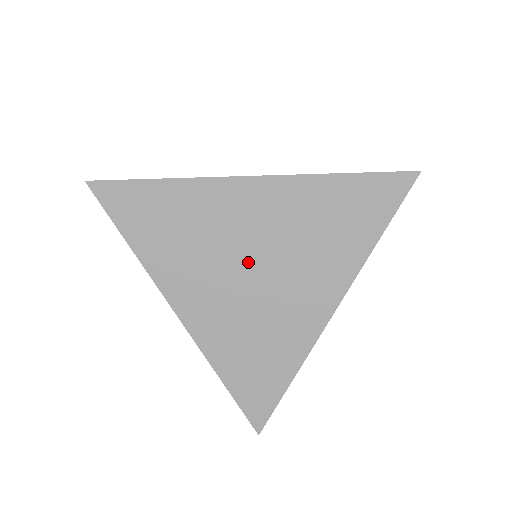
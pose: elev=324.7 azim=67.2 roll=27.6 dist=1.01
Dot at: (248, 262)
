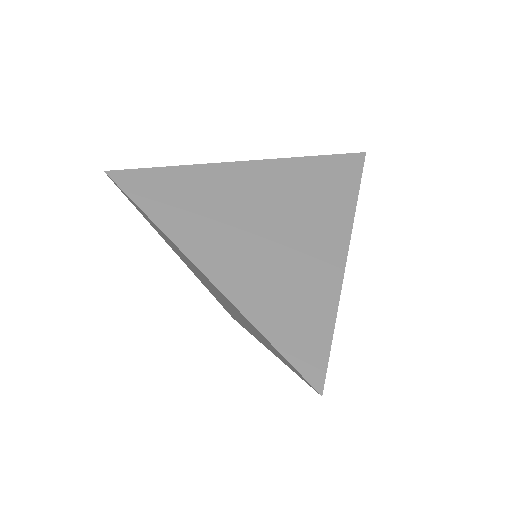
Dot at: (212, 289)
